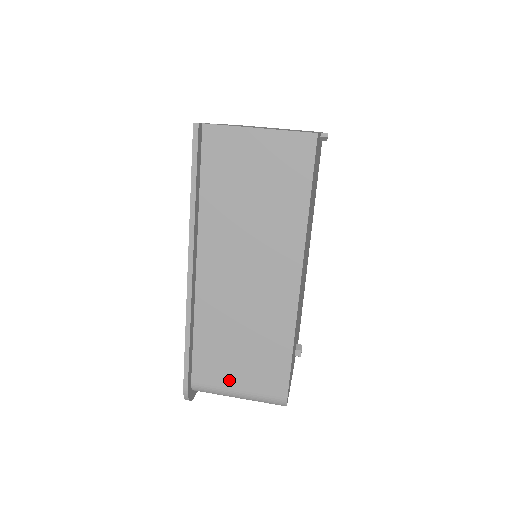
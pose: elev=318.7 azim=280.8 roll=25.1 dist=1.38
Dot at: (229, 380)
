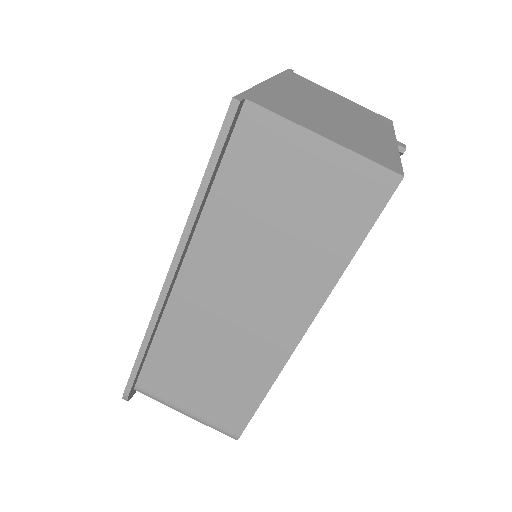
Dot at: (180, 398)
